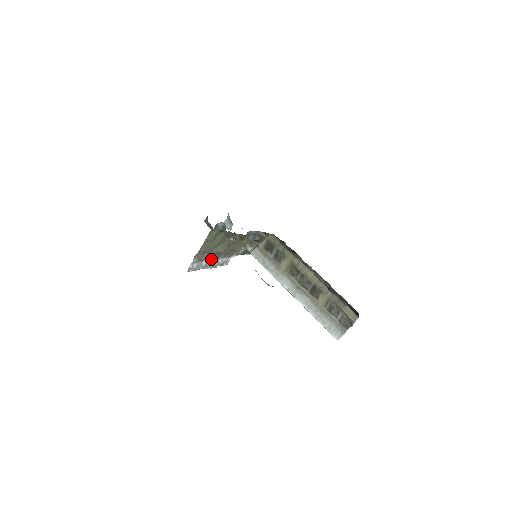
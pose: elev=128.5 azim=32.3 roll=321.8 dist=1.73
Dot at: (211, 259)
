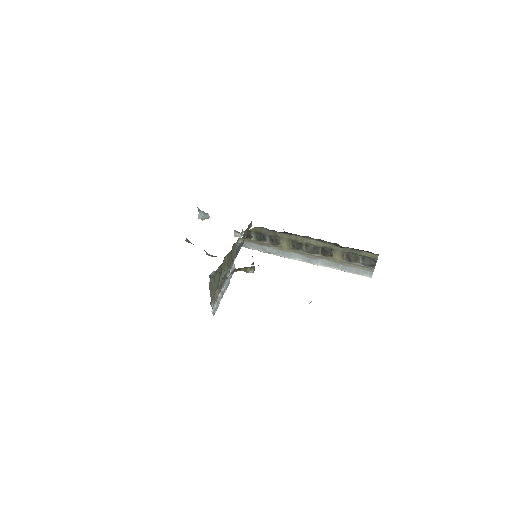
Dot at: (222, 286)
